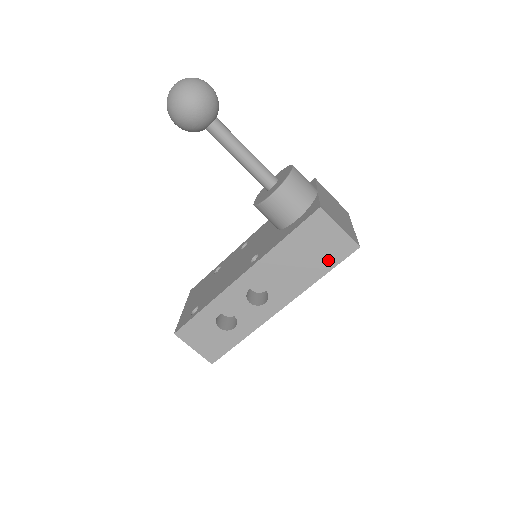
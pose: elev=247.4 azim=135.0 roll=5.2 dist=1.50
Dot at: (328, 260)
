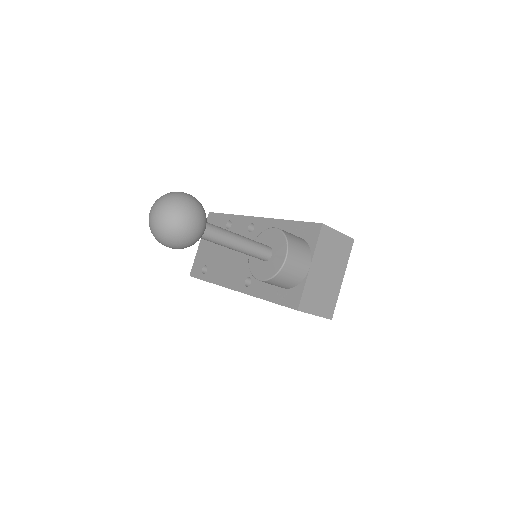
Dot at: occluded
